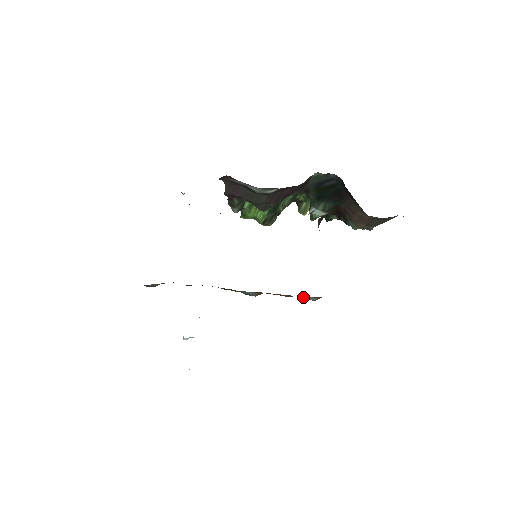
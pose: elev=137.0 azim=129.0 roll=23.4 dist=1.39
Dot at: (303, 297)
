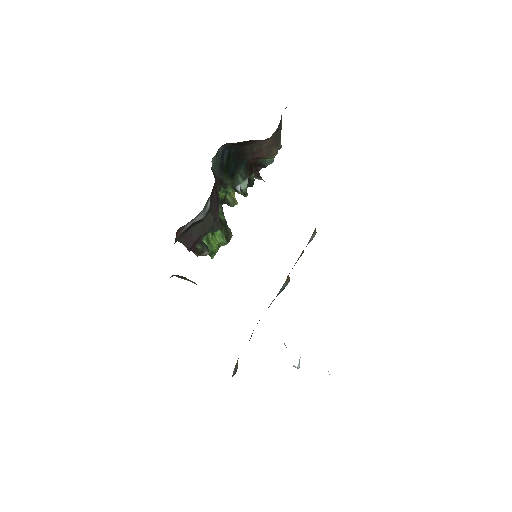
Dot at: occluded
